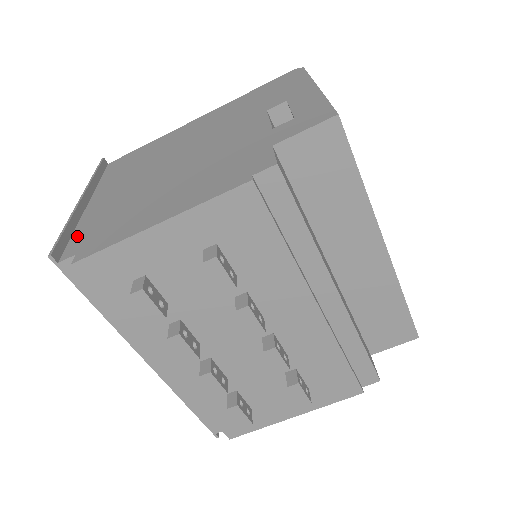
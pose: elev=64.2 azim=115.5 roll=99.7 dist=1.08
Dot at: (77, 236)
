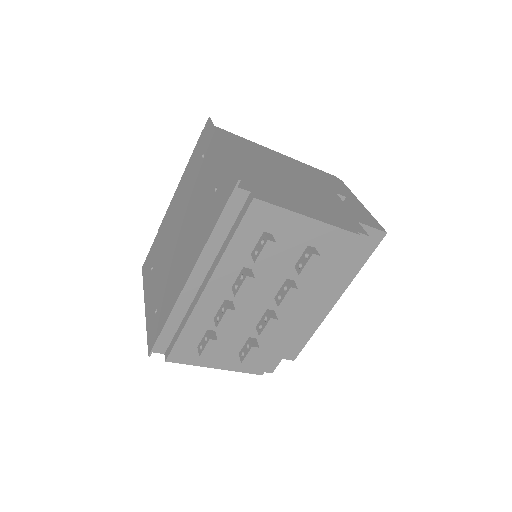
Dot at: occluded
